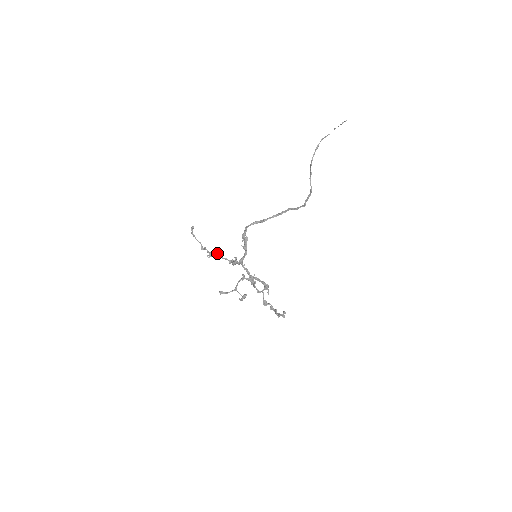
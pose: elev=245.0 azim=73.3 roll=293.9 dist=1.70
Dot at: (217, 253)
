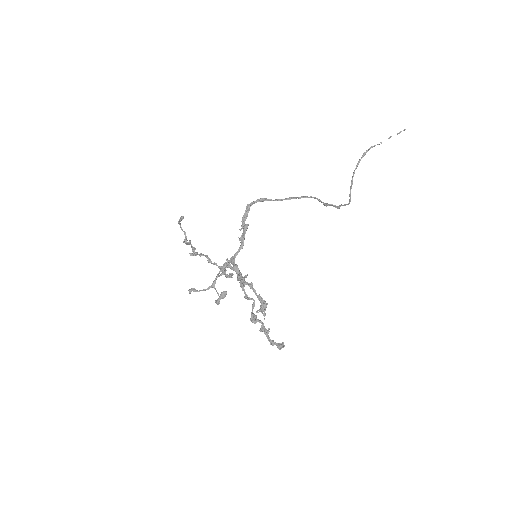
Dot at: occluded
